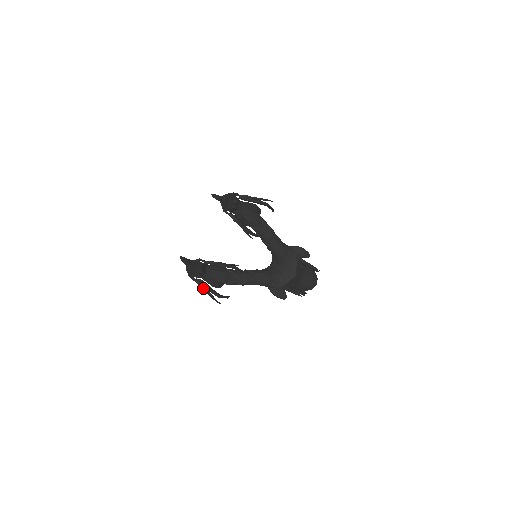
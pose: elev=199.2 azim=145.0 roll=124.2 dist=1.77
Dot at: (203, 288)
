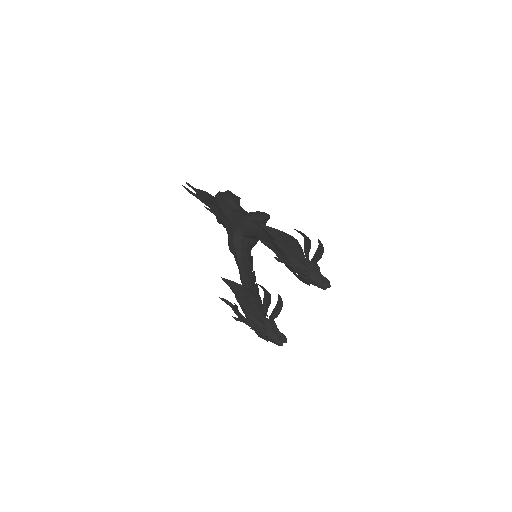
Dot at: occluded
